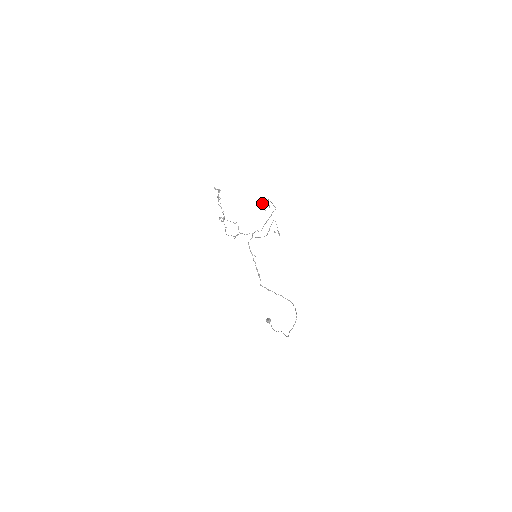
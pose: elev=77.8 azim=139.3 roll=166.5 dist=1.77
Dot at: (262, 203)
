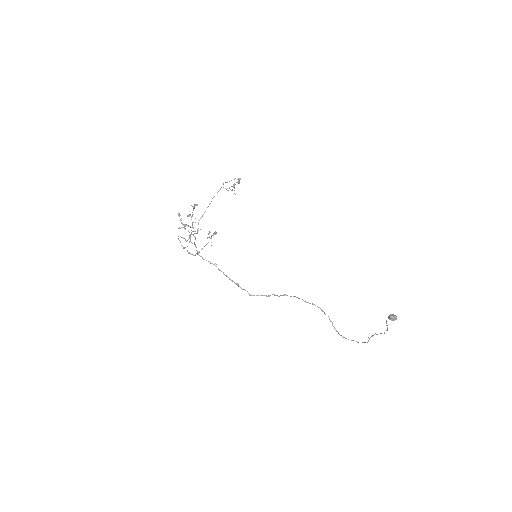
Dot at: occluded
